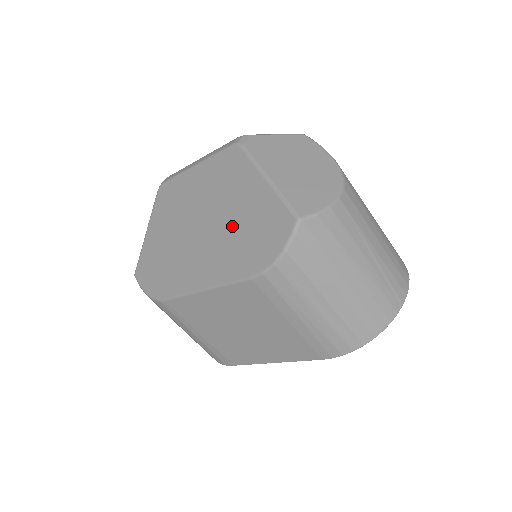
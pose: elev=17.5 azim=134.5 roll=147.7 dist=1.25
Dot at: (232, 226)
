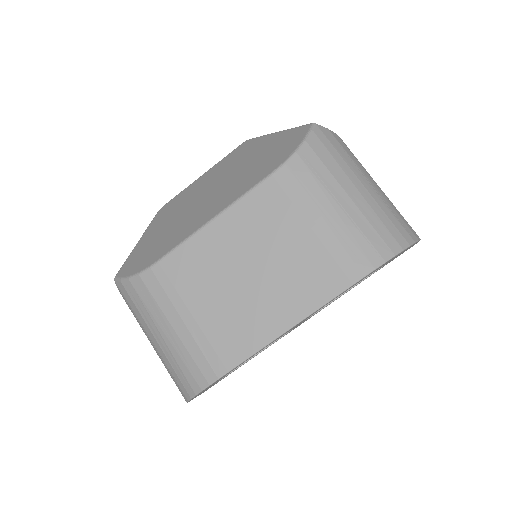
Dot at: (246, 168)
